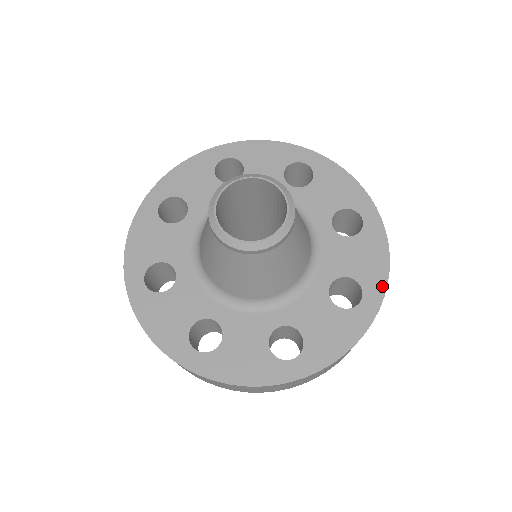
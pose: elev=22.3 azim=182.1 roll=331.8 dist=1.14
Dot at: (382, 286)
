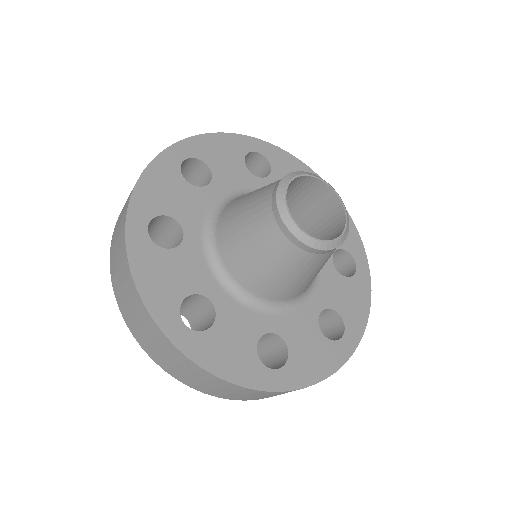
Dot at: (361, 248)
